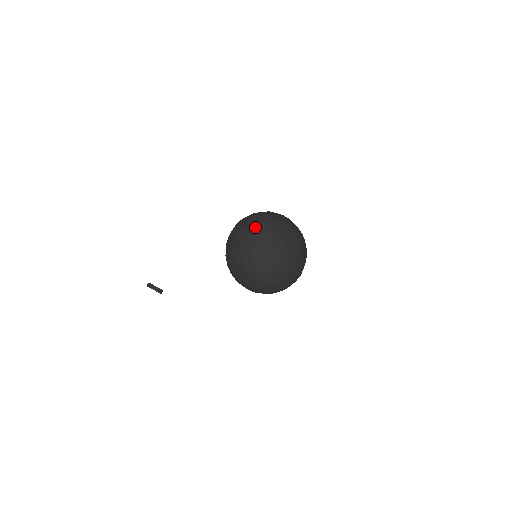
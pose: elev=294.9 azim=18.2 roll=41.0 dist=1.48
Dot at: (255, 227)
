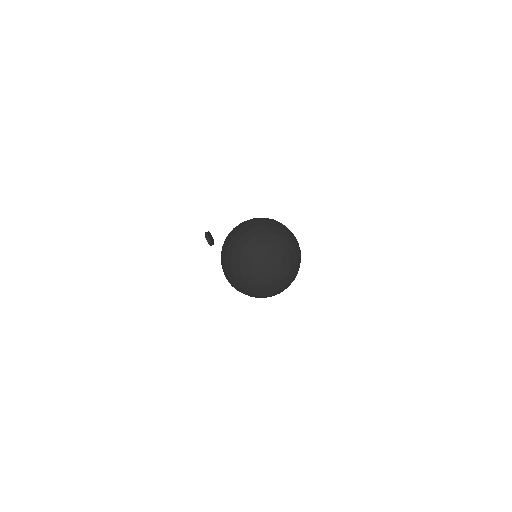
Dot at: (255, 228)
